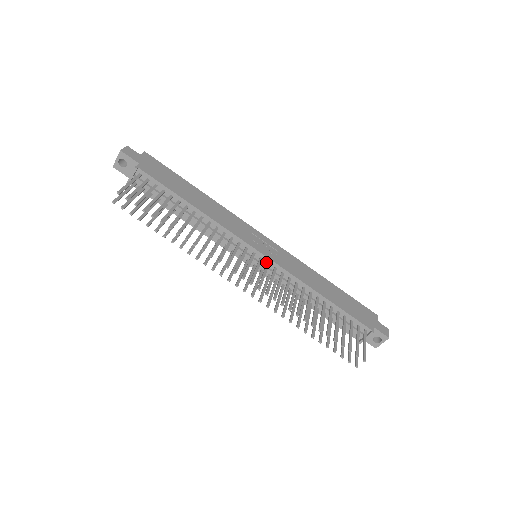
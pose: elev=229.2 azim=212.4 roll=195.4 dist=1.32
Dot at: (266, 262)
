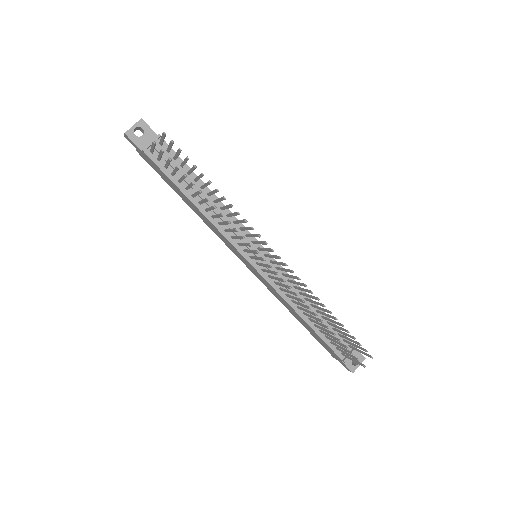
Dot at: (269, 260)
